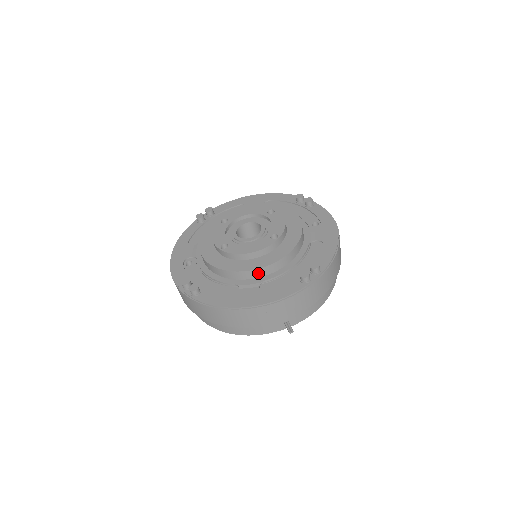
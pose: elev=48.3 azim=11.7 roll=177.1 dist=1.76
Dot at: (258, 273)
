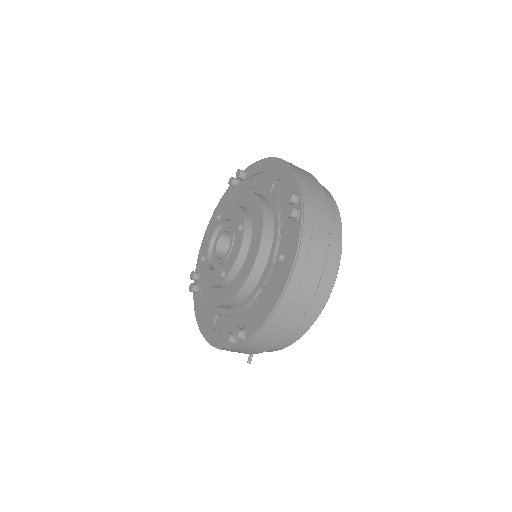
Dot at: occluded
